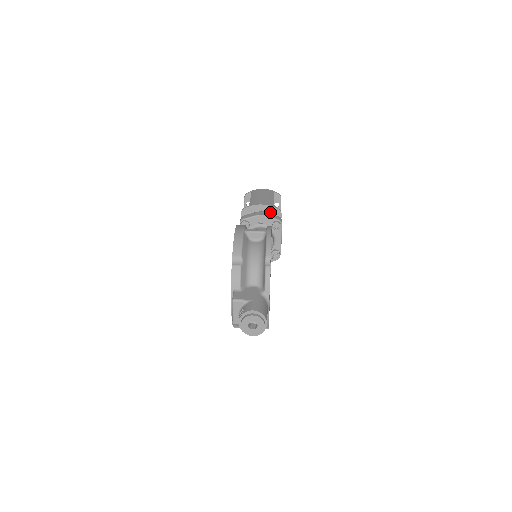
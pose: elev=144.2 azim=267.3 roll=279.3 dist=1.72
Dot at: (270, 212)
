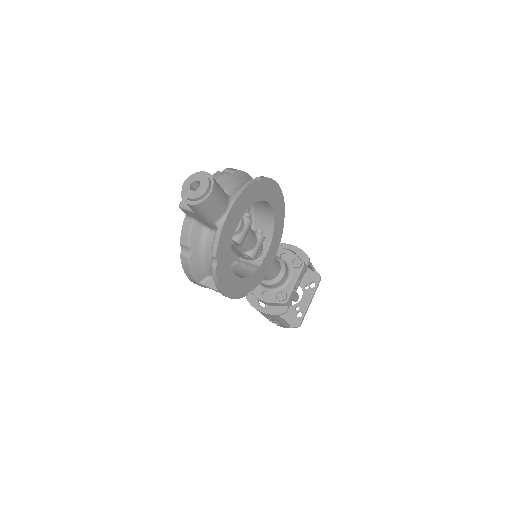
Dot at: occluded
